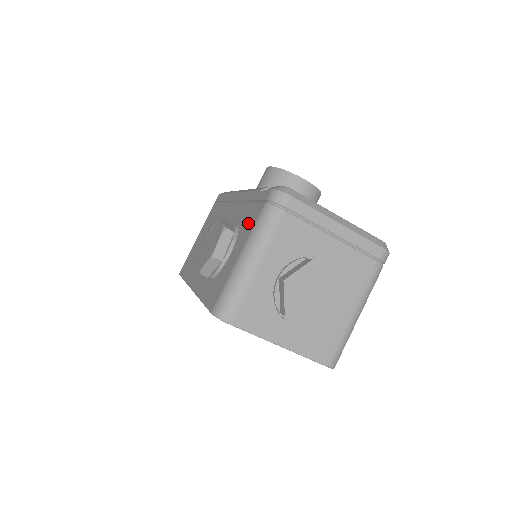
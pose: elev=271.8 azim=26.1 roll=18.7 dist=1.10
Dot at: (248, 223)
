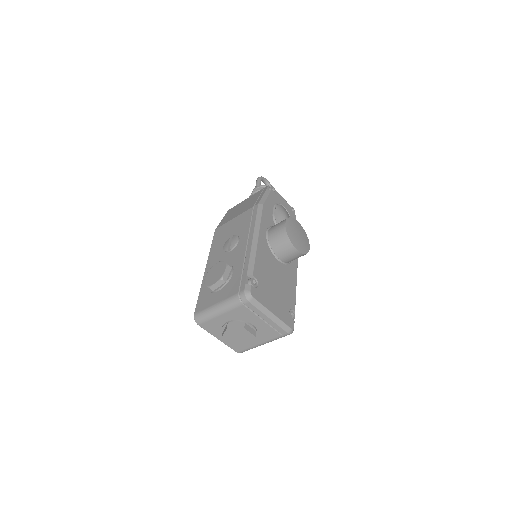
Dot at: (230, 289)
